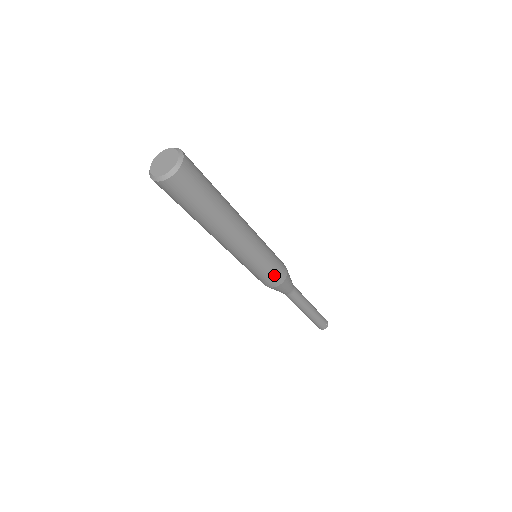
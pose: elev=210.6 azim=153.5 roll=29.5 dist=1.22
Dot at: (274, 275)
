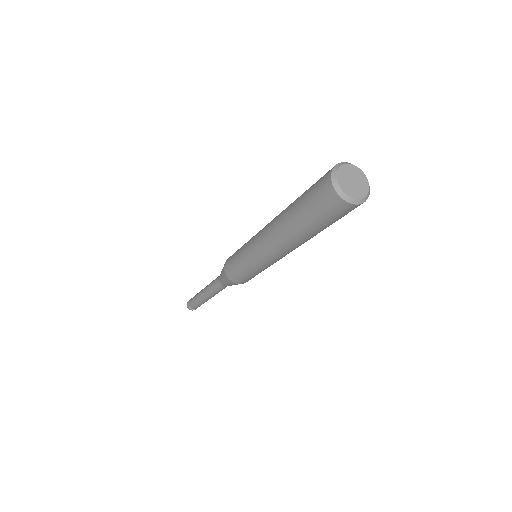
Dot at: occluded
